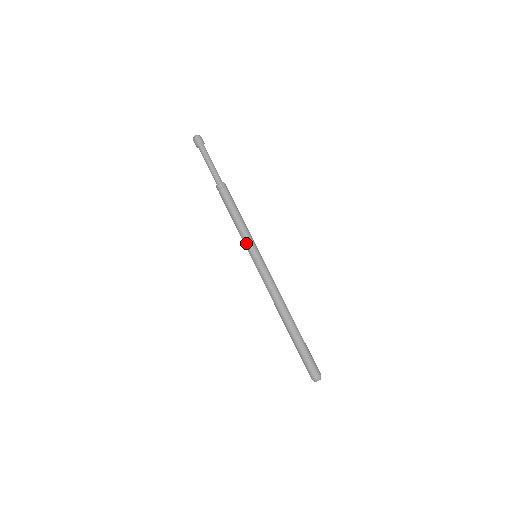
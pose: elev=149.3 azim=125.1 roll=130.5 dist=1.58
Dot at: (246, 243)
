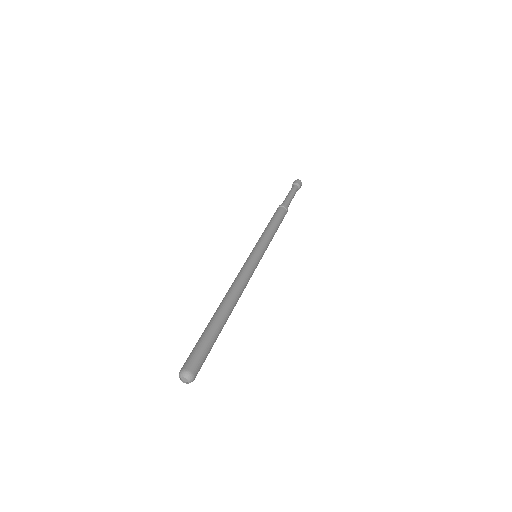
Dot at: (256, 243)
